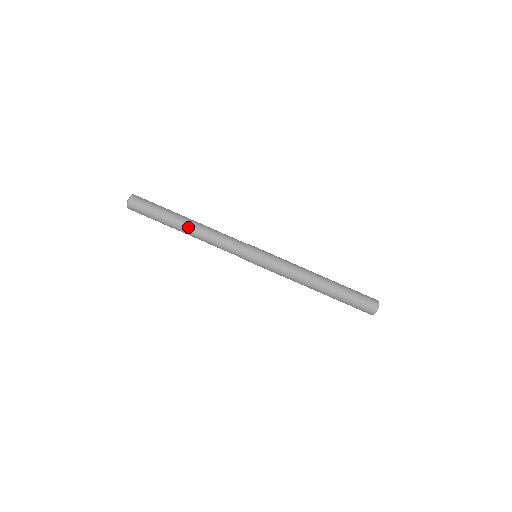
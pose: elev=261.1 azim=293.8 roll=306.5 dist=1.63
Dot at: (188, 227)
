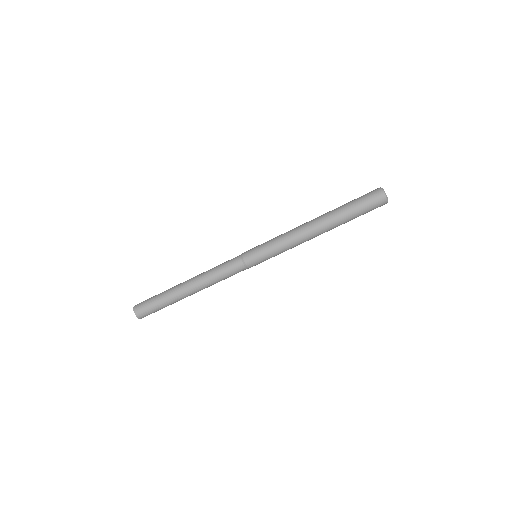
Dot at: (187, 283)
